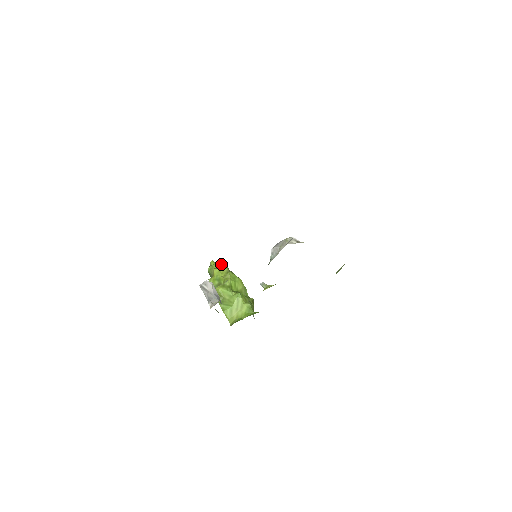
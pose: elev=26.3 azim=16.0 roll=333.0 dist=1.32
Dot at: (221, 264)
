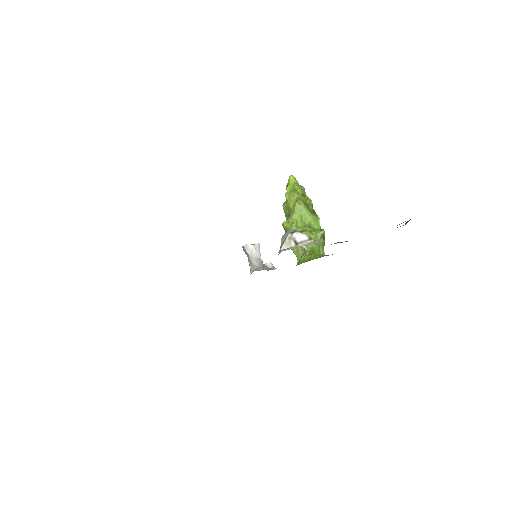
Dot at: (295, 185)
